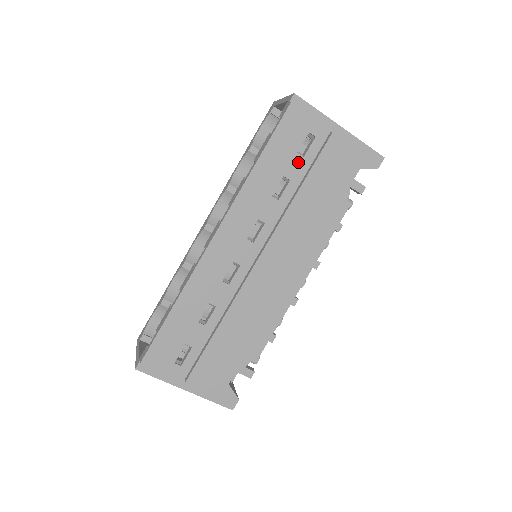
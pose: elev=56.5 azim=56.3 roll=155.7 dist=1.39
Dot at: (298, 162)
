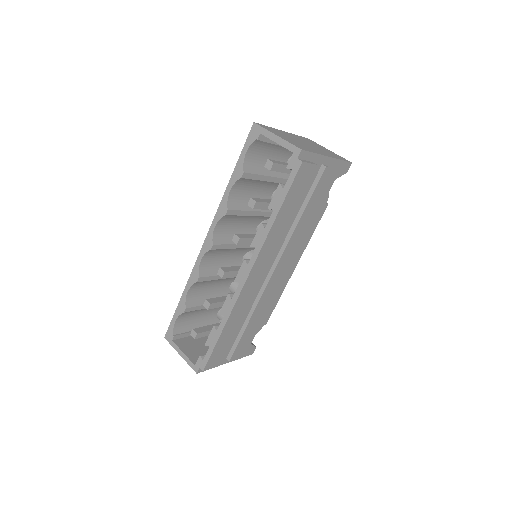
Dot at: occluded
